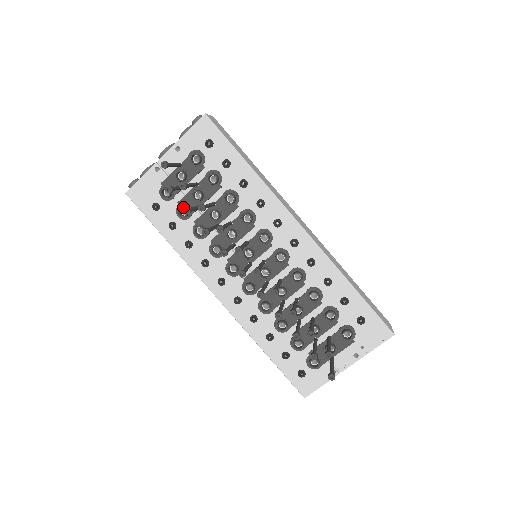
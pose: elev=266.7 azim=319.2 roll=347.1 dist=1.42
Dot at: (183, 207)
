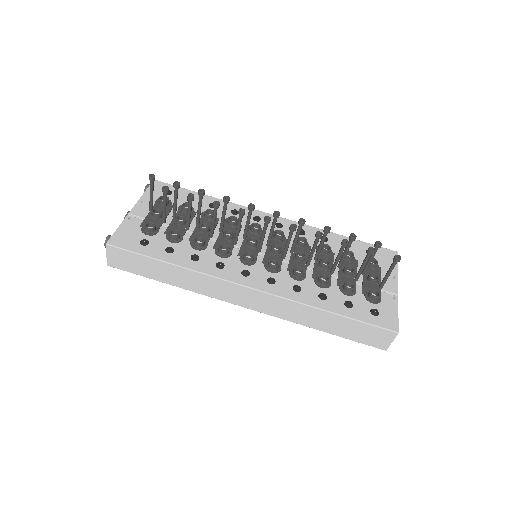
Dot at: (173, 229)
